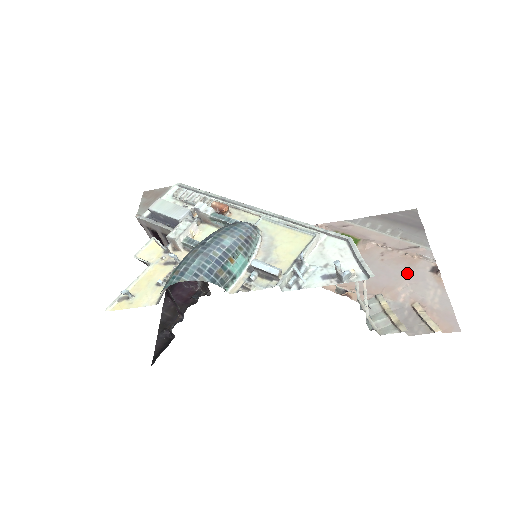
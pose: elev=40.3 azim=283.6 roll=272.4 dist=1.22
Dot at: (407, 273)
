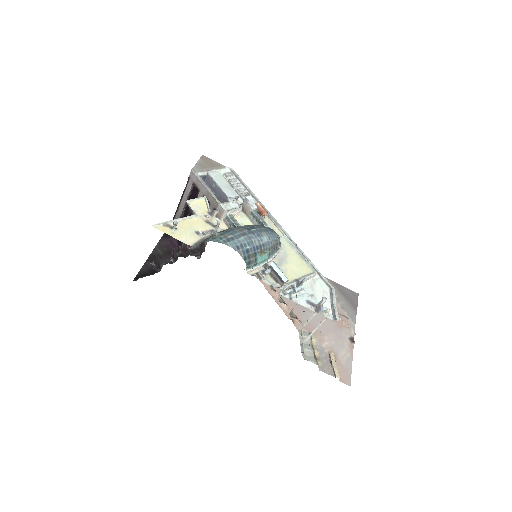
Dot at: (335, 331)
